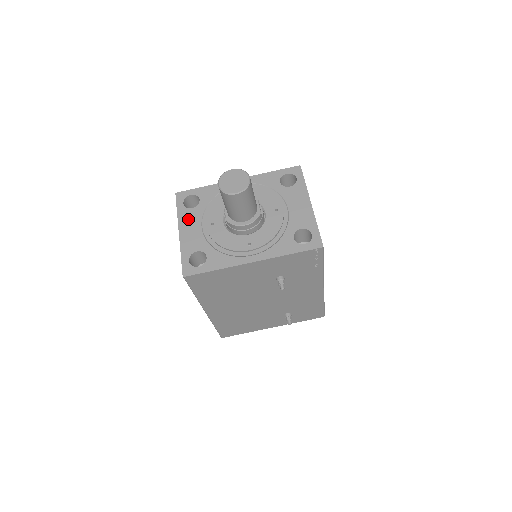
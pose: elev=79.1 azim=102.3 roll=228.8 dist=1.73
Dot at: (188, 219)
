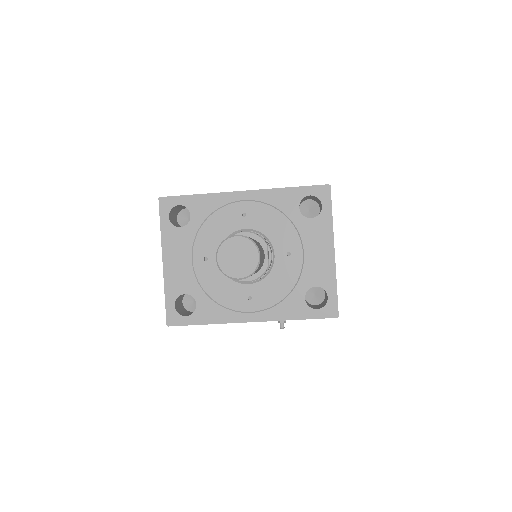
Dot at: (175, 244)
